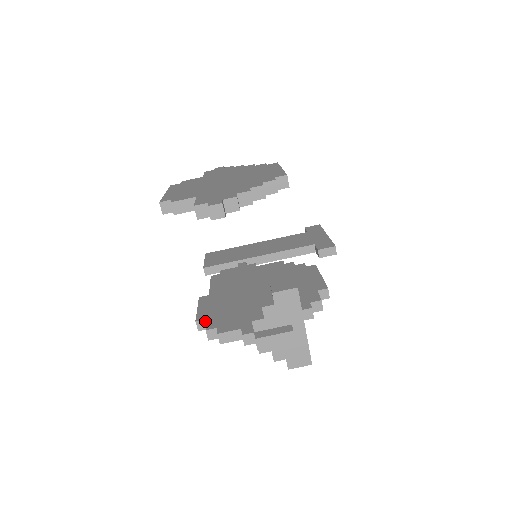
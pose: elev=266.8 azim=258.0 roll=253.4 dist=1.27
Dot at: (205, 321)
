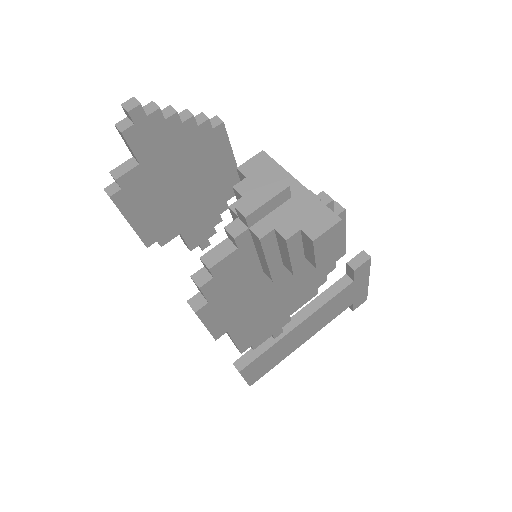
Dot at: (199, 295)
